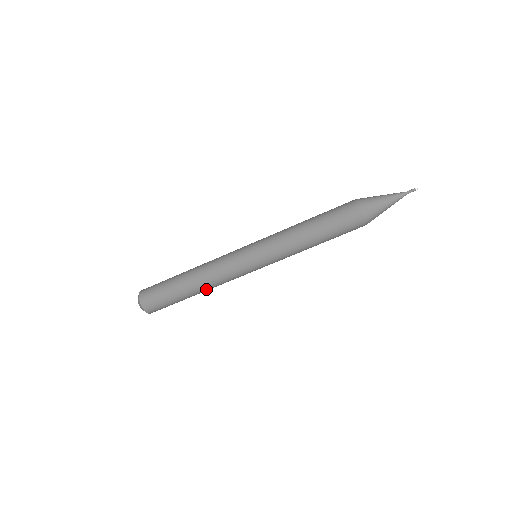
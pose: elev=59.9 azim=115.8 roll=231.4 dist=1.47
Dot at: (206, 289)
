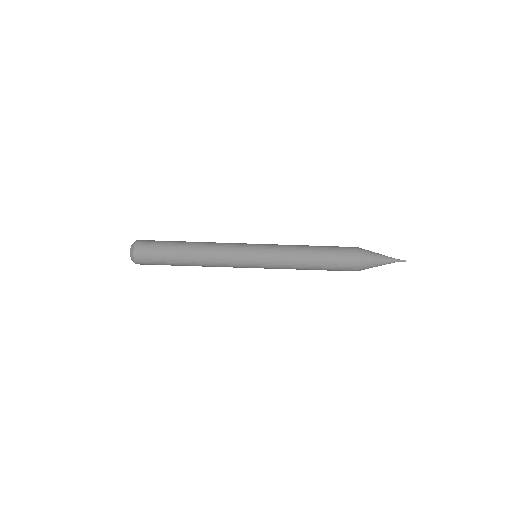
Dot at: (200, 265)
